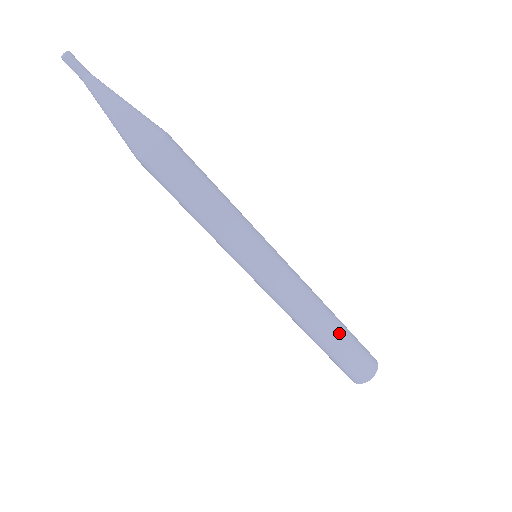
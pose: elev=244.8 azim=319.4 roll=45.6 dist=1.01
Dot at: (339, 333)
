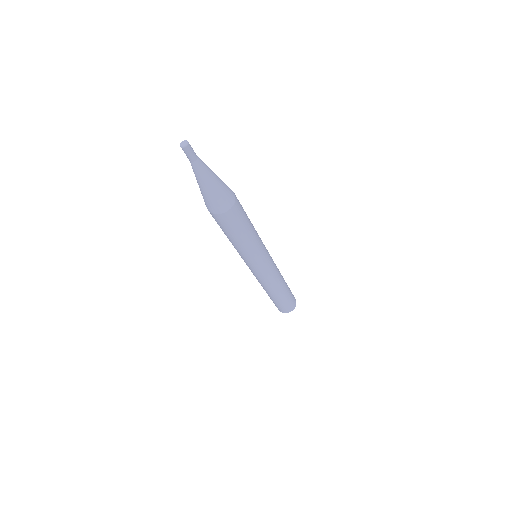
Dot at: (287, 290)
